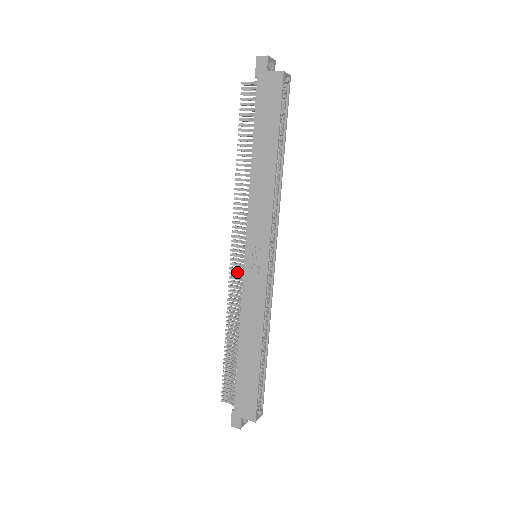
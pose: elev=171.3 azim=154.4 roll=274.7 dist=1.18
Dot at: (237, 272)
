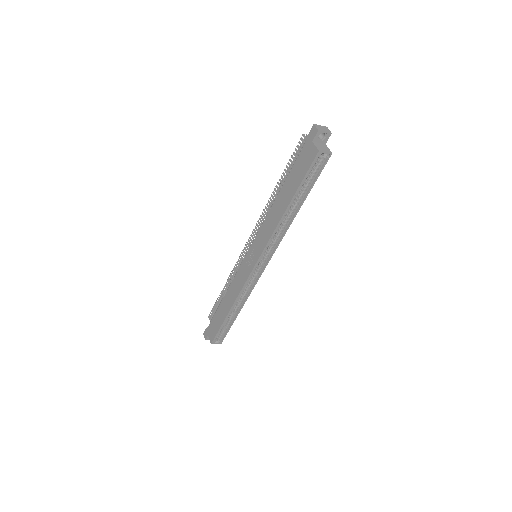
Dot at: occluded
